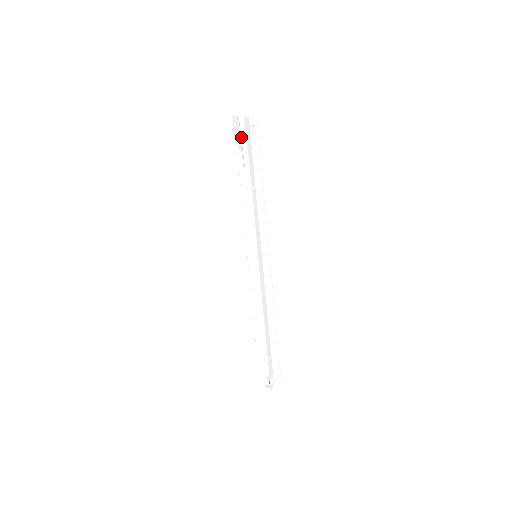
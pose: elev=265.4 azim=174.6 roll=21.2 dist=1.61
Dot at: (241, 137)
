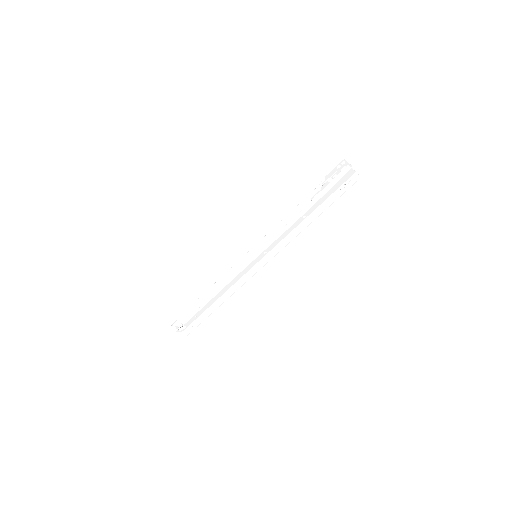
Dot at: (334, 178)
